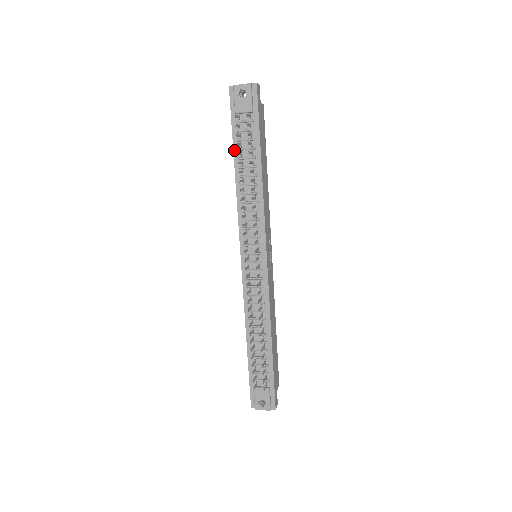
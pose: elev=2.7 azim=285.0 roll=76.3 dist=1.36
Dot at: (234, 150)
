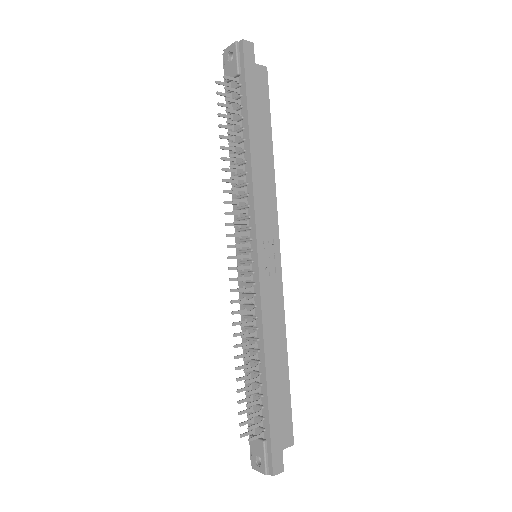
Dot at: occluded
